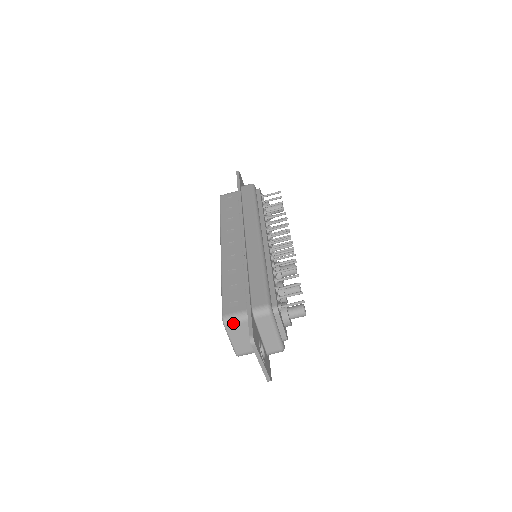
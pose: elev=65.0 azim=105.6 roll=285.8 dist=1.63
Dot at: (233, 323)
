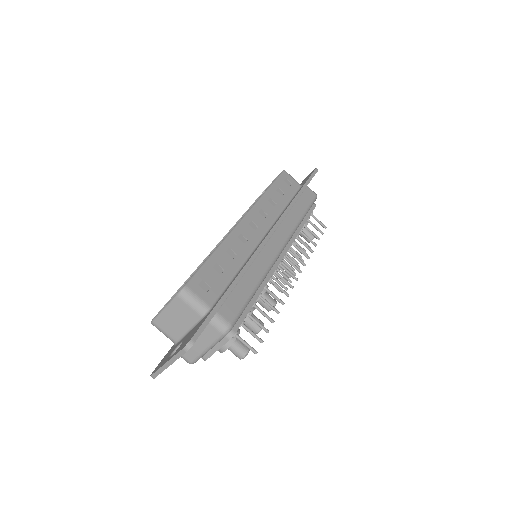
Dot at: (186, 302)
